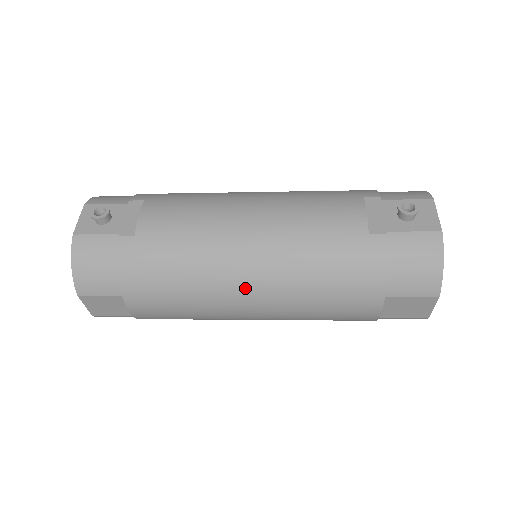
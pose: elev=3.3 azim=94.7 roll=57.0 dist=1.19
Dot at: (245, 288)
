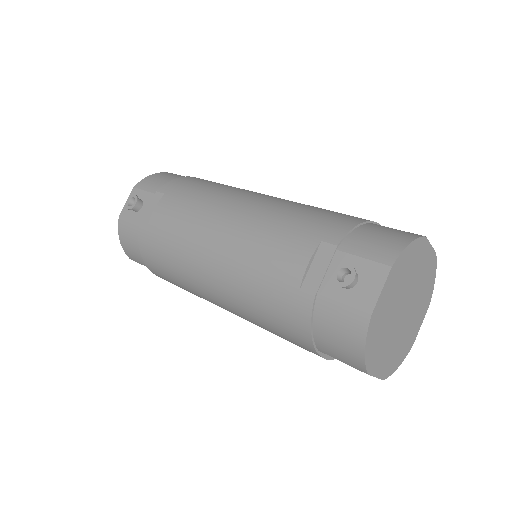
Dot at: (213, 297)
